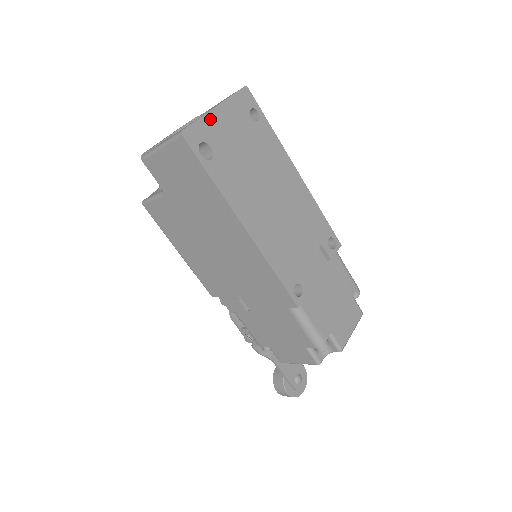
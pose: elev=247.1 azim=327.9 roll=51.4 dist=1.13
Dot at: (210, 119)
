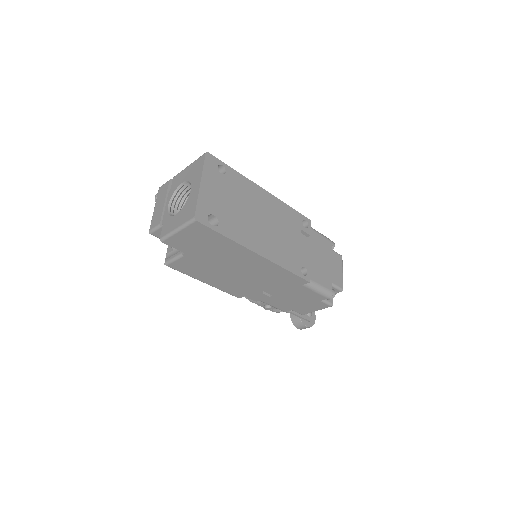
Dot at: (203, 195)
